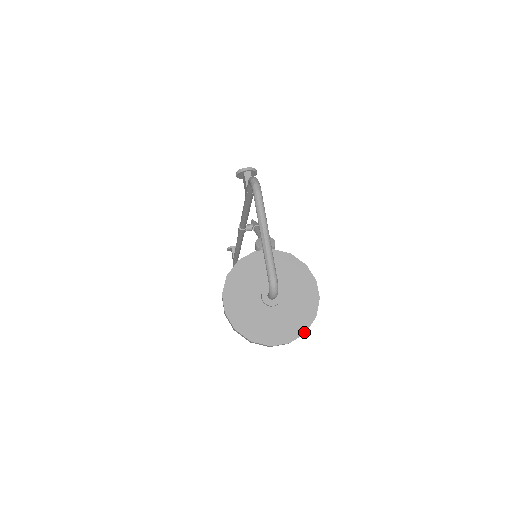
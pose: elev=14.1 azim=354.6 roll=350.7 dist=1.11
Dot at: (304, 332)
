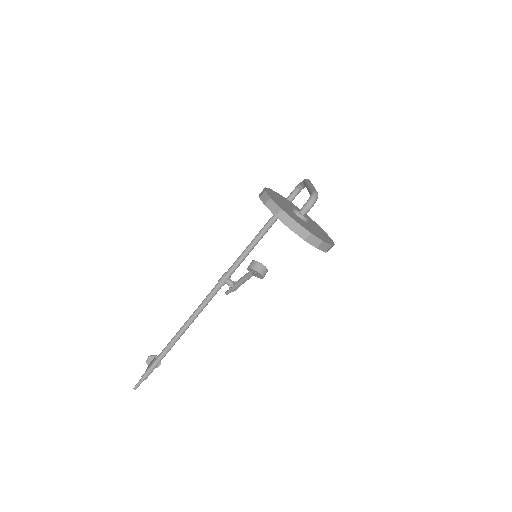
Dot at: (322, 240)
